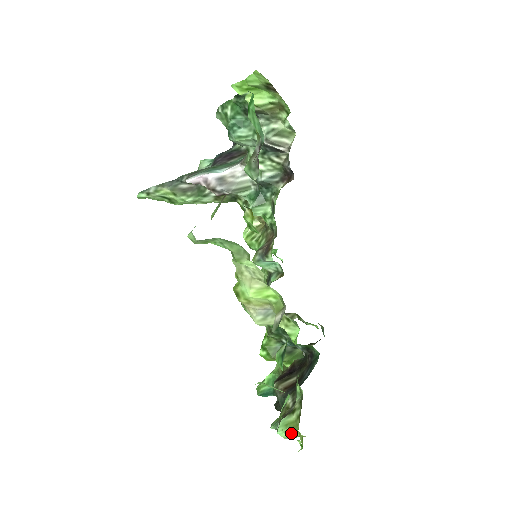
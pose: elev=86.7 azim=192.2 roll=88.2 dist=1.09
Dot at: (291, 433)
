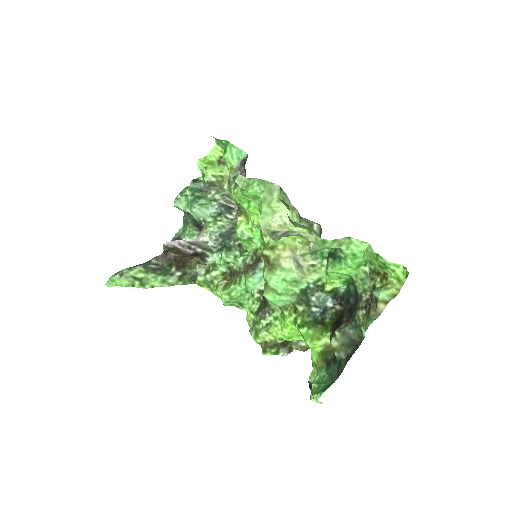
Dot at: (388, 289)
